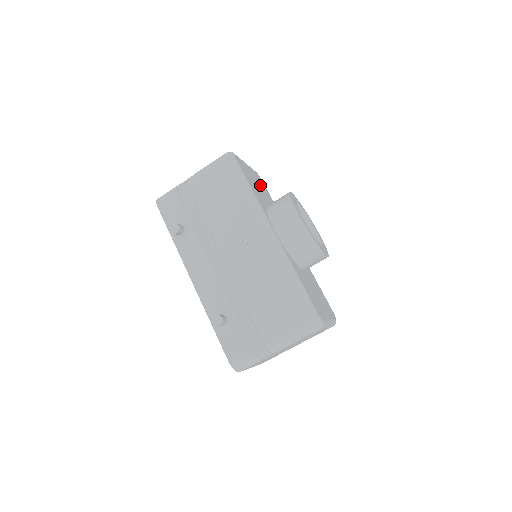
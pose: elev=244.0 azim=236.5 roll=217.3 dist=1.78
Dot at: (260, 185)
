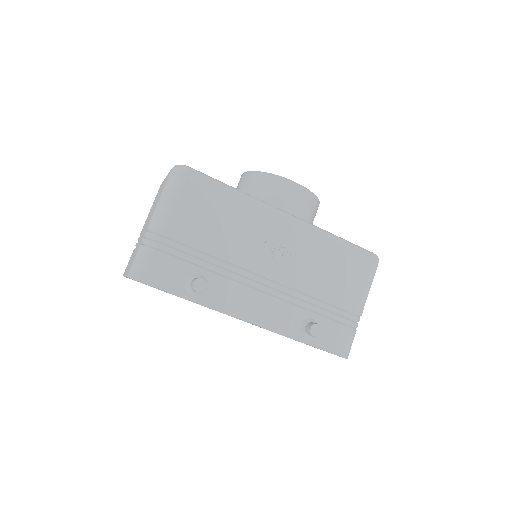
Dot at: occluded
